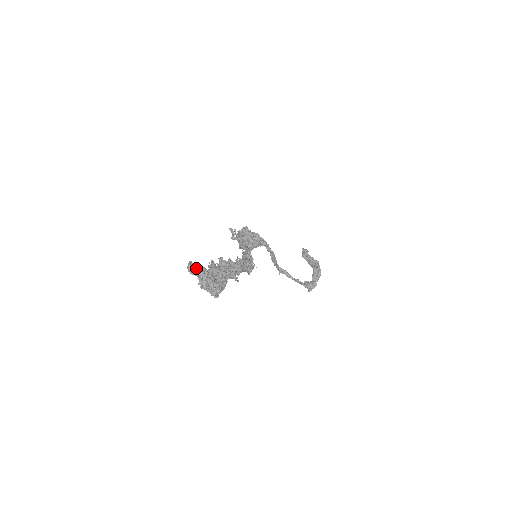
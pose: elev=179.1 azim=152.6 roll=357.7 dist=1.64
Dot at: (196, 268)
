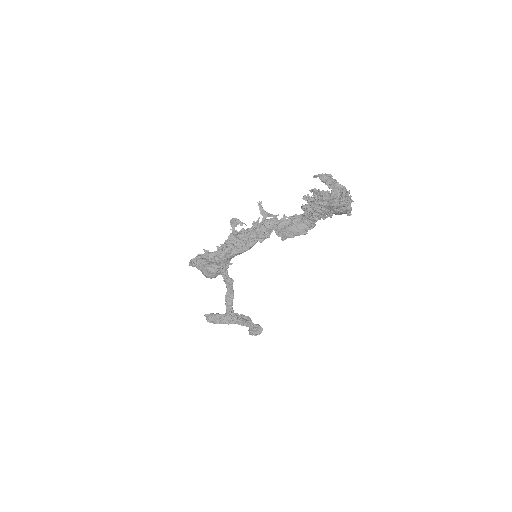
Dot at: (330, 176)
